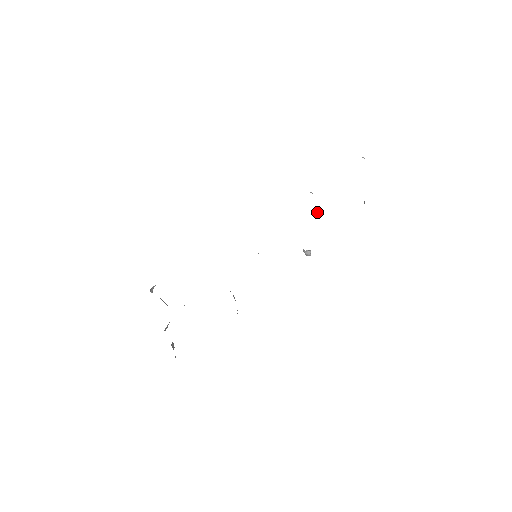
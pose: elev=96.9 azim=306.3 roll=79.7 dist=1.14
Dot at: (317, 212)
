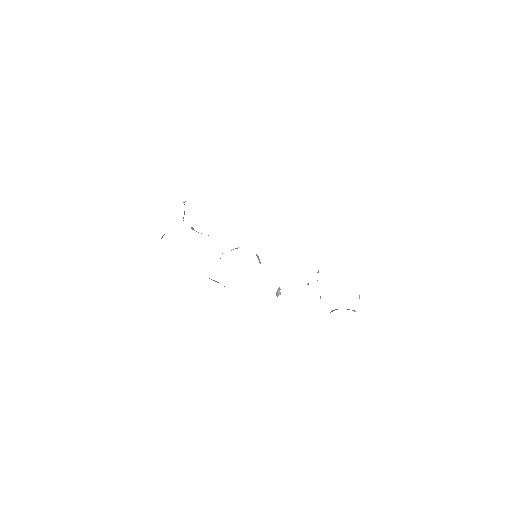
Dot at: (308, 283)
